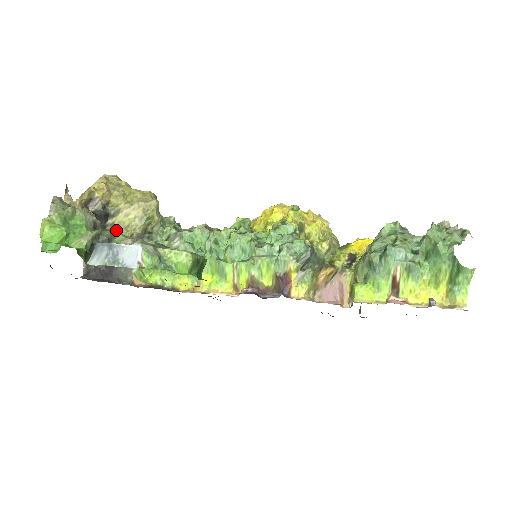
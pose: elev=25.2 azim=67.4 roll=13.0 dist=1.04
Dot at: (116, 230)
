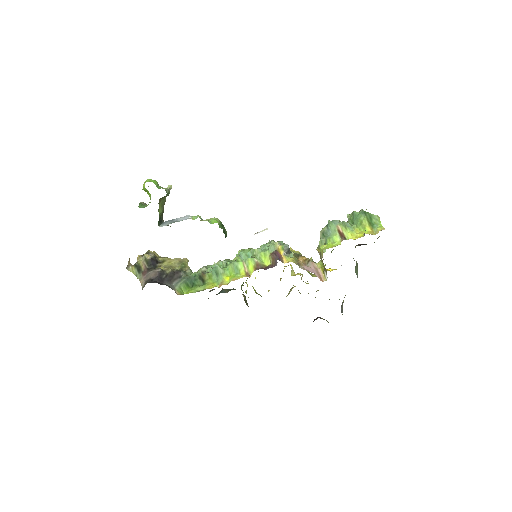
Dot at: occluded
